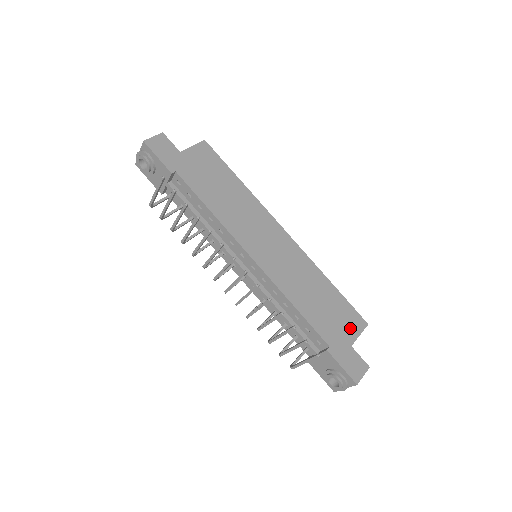
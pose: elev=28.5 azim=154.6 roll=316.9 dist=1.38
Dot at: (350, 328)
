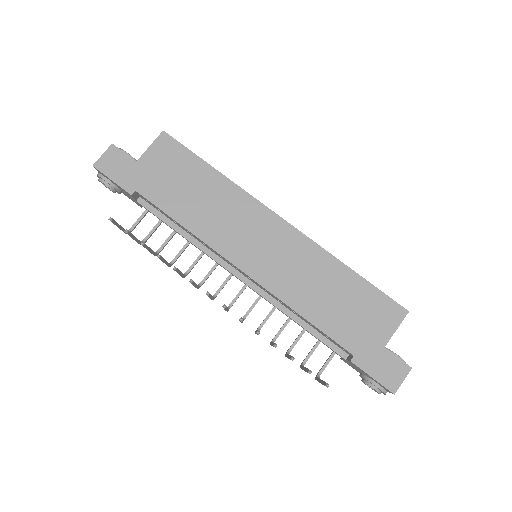
Dot at: (382, 324)
